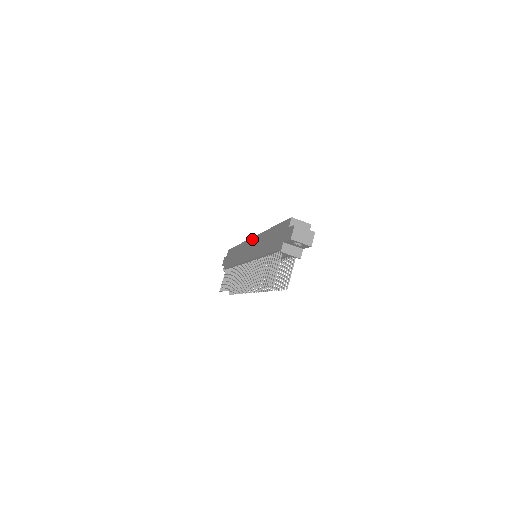
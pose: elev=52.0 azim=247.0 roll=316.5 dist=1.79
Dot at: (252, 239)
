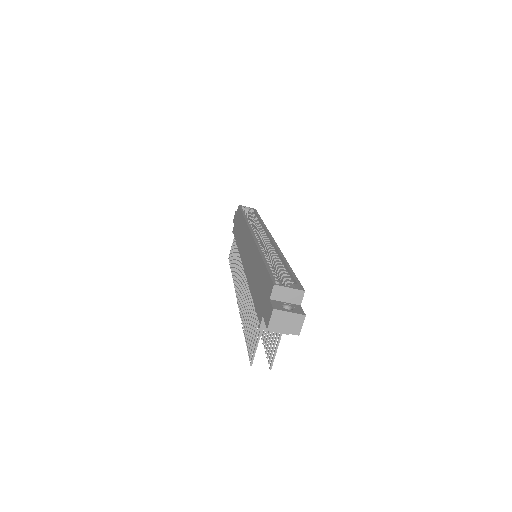
Dot at: (250, 236)
